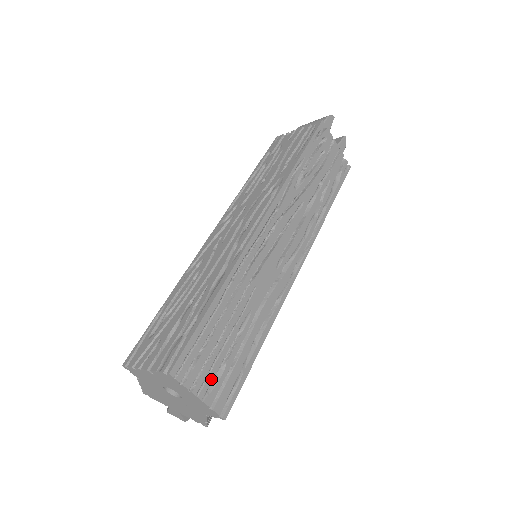
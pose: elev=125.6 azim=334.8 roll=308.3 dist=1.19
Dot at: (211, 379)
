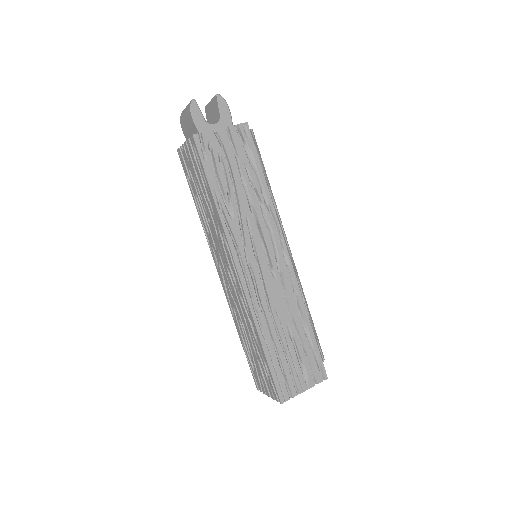
Dot at: (302, 377)
